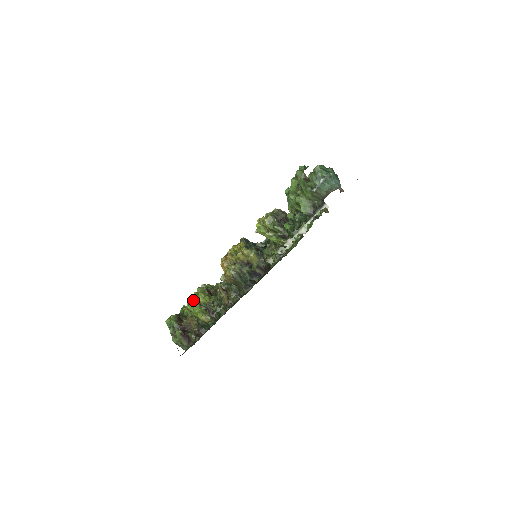
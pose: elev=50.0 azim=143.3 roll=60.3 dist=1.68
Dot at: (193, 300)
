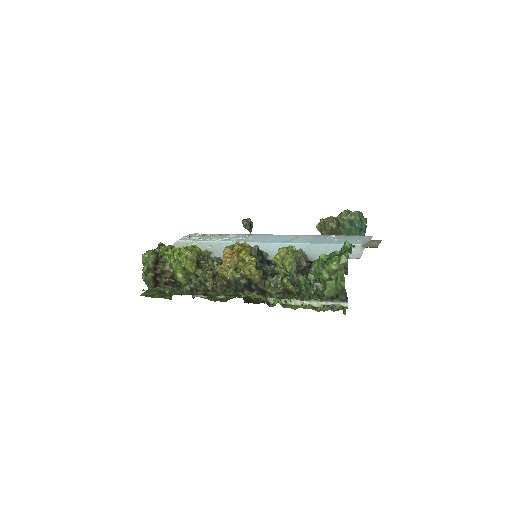
Dot at: (179, 260)
